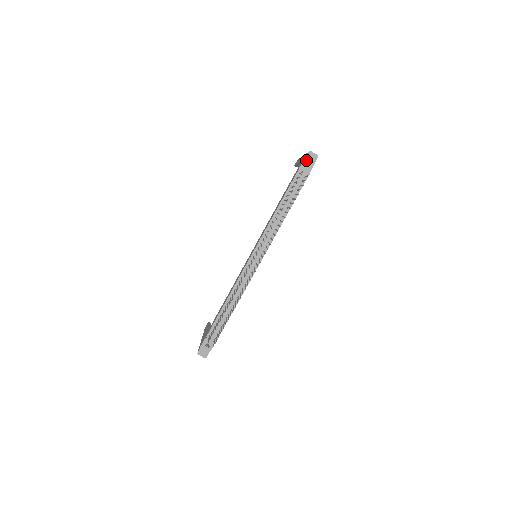
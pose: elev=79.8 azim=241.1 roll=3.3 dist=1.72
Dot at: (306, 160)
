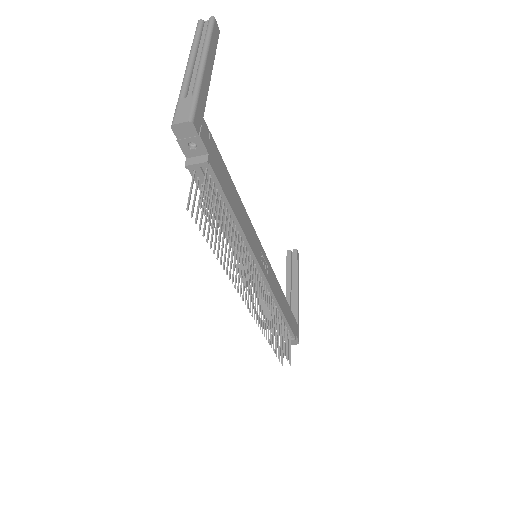
Dot at: (182, 142)
